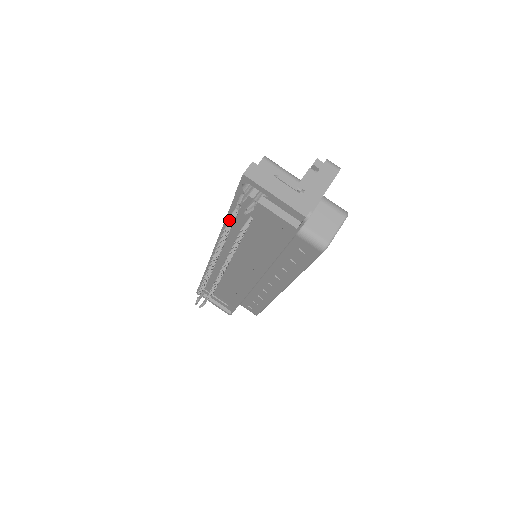
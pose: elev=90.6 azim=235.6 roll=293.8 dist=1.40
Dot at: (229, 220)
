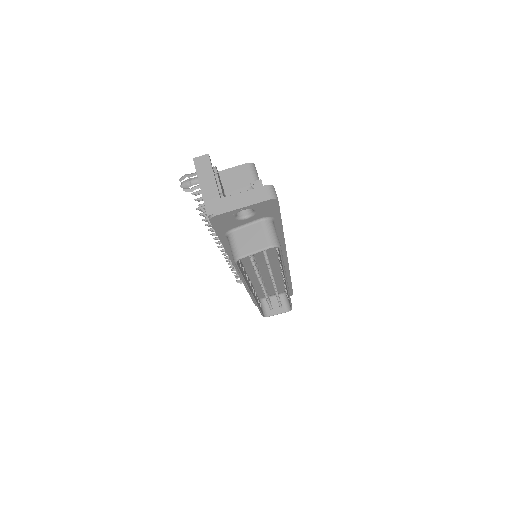
Dot at: (200, 197)
